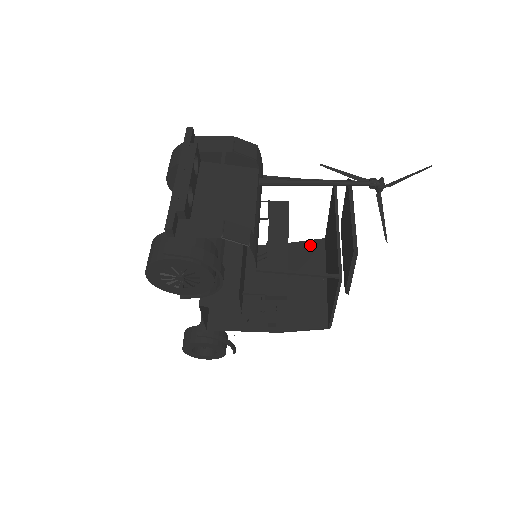
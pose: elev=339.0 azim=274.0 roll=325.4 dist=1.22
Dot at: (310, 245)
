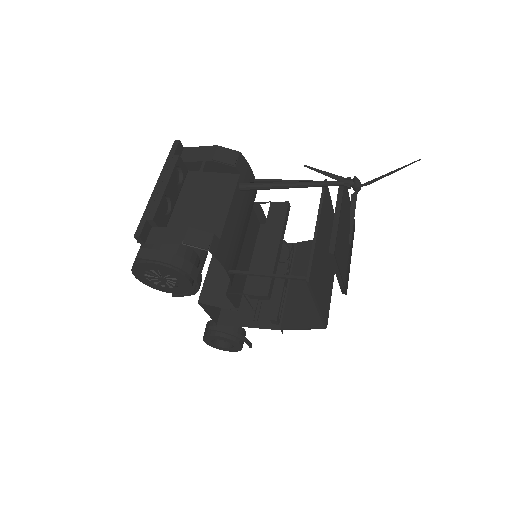
Dot at: occluded
